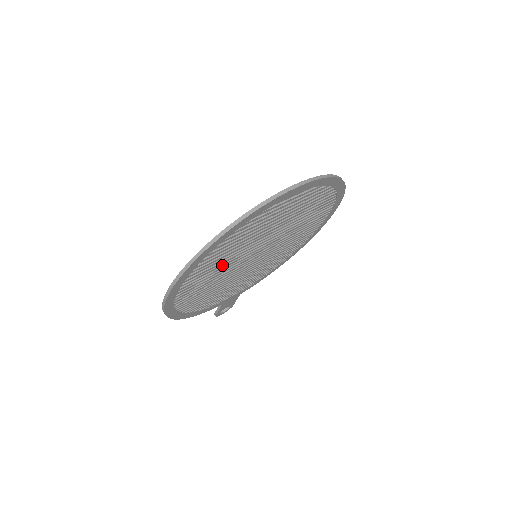
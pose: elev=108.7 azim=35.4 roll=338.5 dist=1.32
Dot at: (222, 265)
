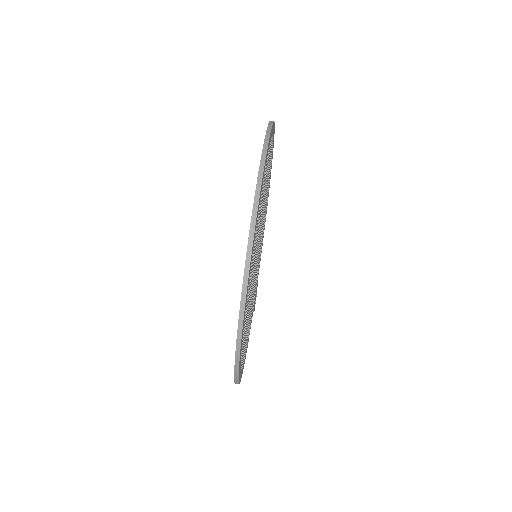
Dot at: (249, 305)
